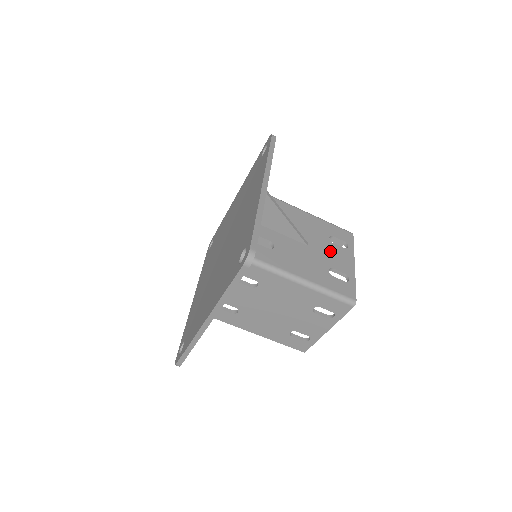
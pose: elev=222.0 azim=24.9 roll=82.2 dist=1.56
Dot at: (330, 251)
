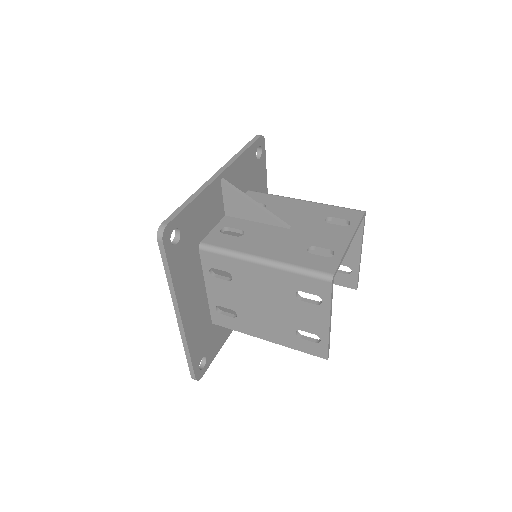
Dot at: (319, 231)
